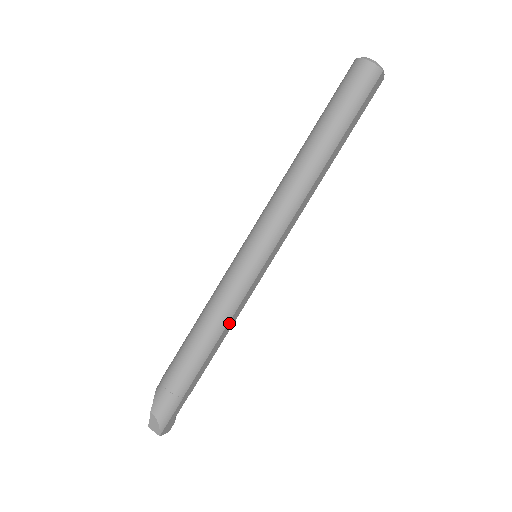
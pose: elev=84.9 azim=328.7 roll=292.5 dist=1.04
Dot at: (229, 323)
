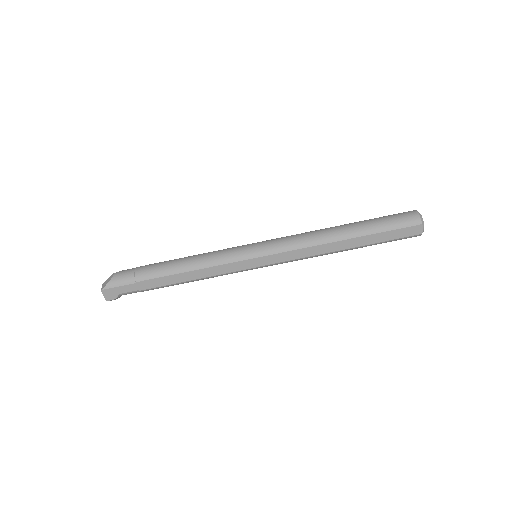
Dot at: (203, 270)
